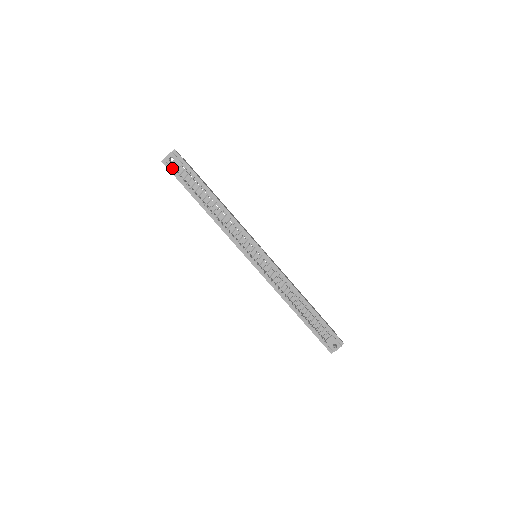
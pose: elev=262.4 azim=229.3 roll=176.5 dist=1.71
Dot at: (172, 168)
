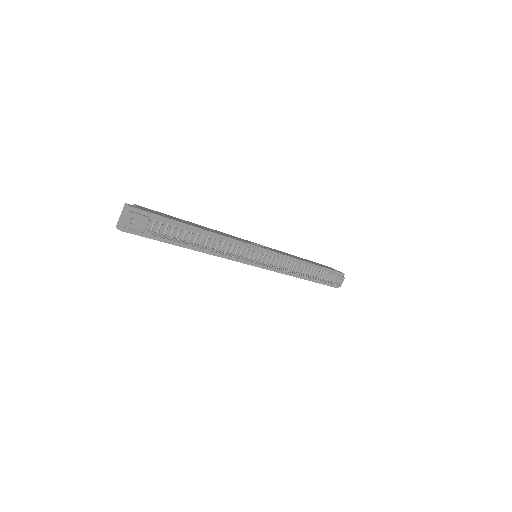
Dot at: (139, 231)
